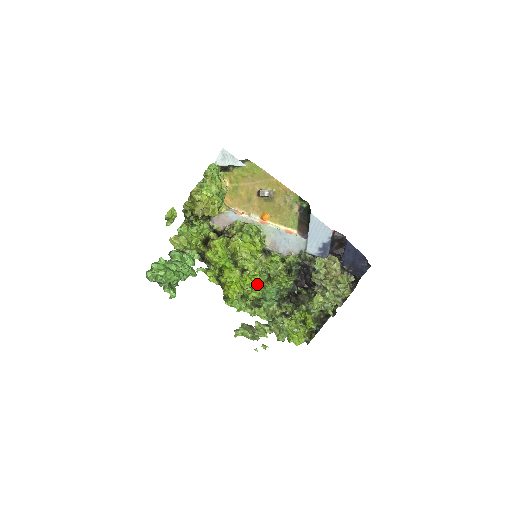
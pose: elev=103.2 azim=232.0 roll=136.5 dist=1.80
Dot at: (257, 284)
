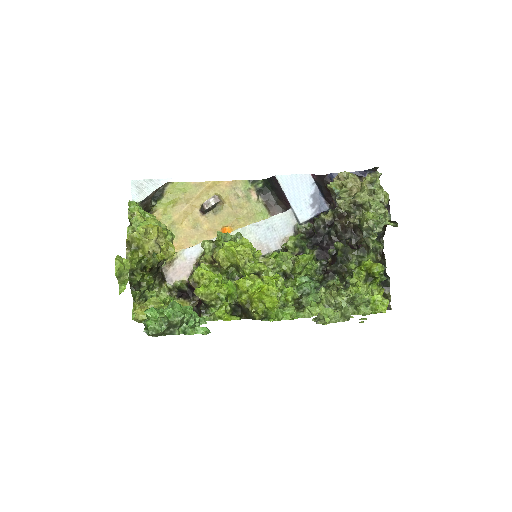
Dot at: (283, 284)
